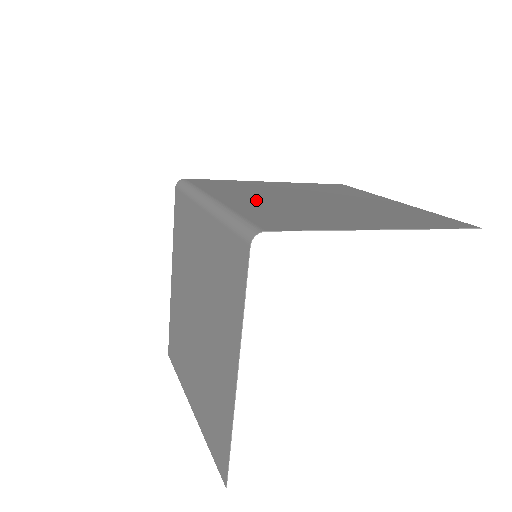
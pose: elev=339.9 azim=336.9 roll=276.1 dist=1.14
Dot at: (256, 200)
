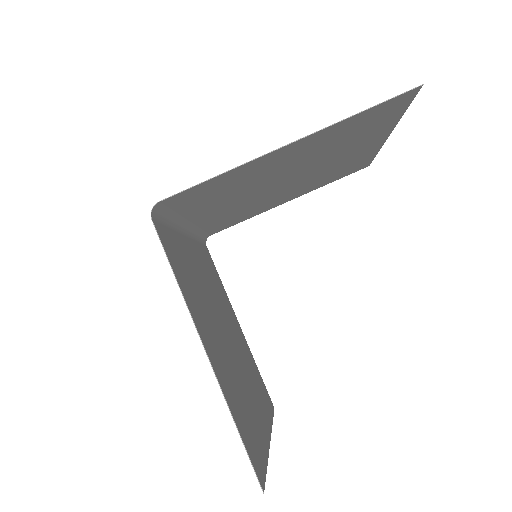
Dot at: (225, 206)
